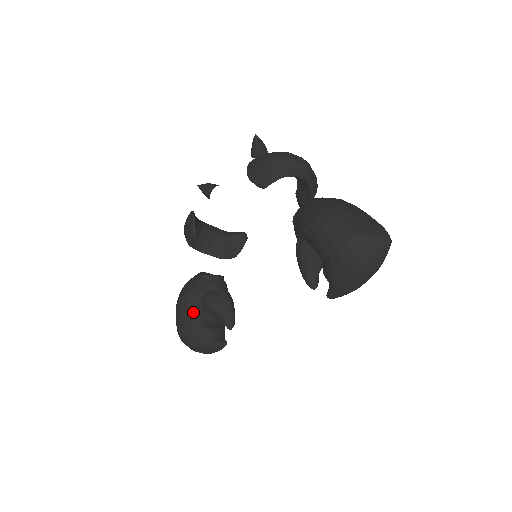
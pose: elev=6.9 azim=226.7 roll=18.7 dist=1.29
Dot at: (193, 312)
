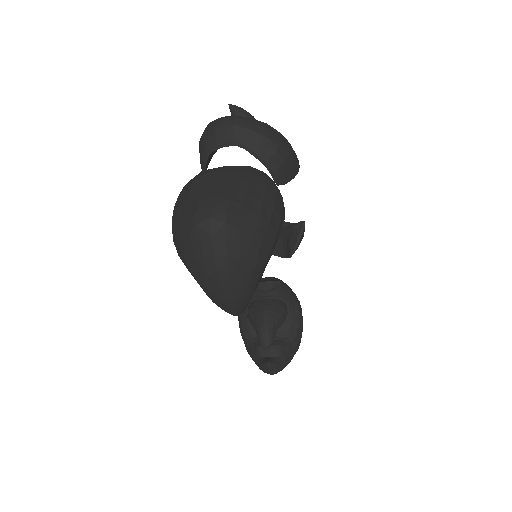
Dot at: (245, 326)
